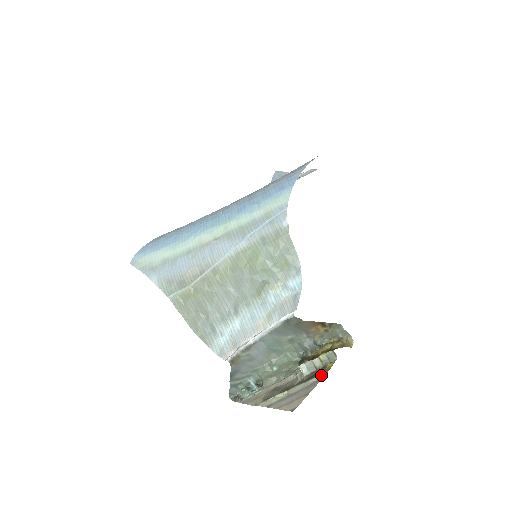
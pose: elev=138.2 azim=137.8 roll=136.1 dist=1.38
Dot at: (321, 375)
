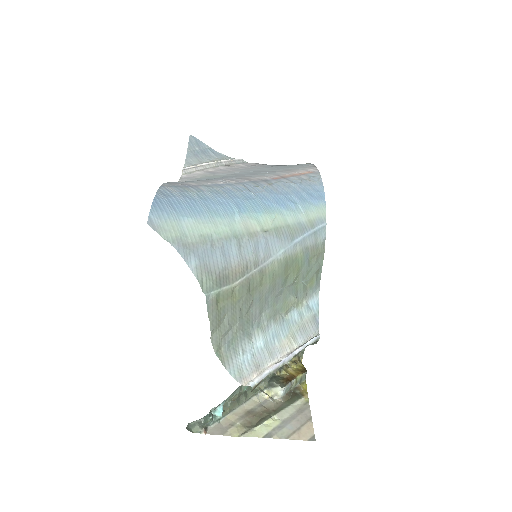
Dot at: (303, 397)
